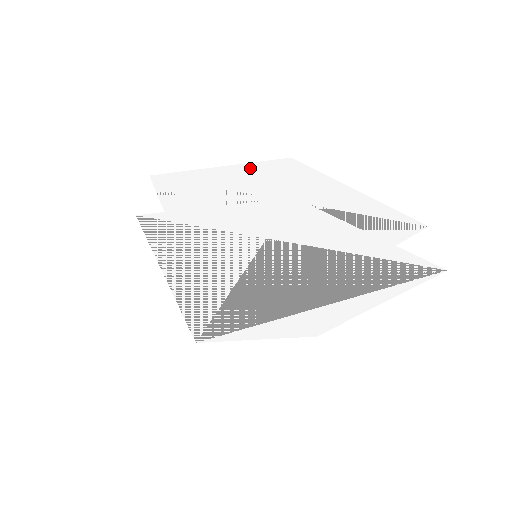
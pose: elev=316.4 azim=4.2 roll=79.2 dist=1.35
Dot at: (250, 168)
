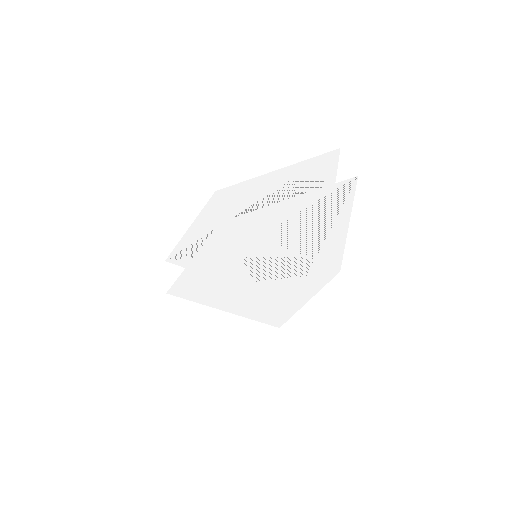
Dot at: (204, 214)
